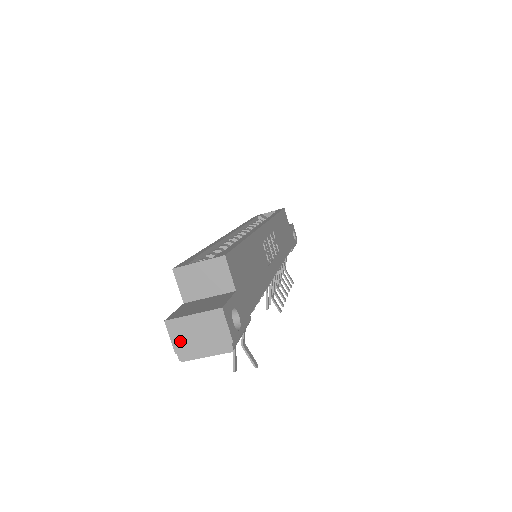
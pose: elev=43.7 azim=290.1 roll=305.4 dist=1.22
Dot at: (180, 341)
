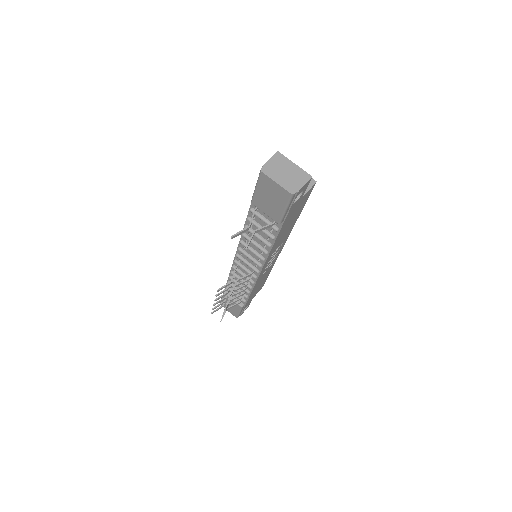
Dot at: (273, 164)
